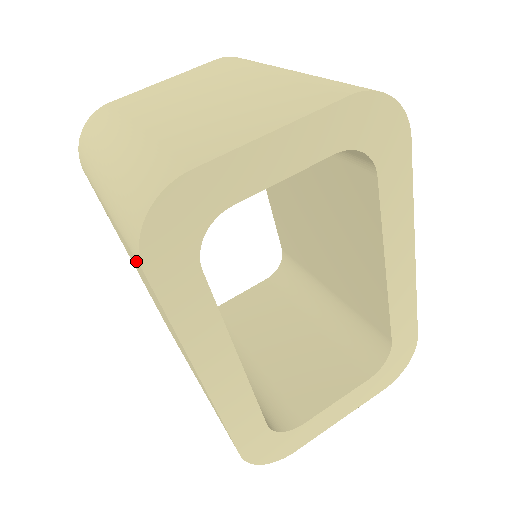
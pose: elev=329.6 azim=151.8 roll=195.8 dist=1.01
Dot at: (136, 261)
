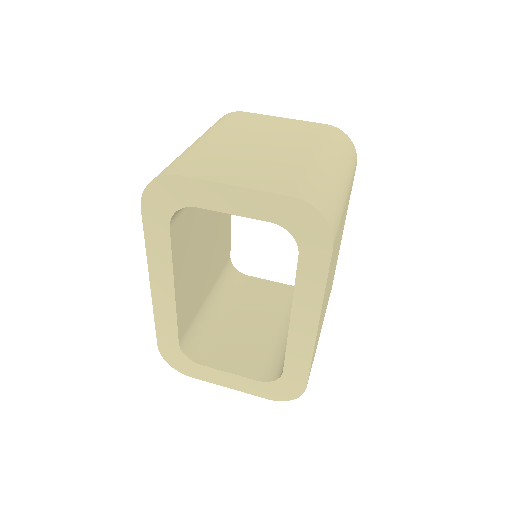
Dot at: occluded
